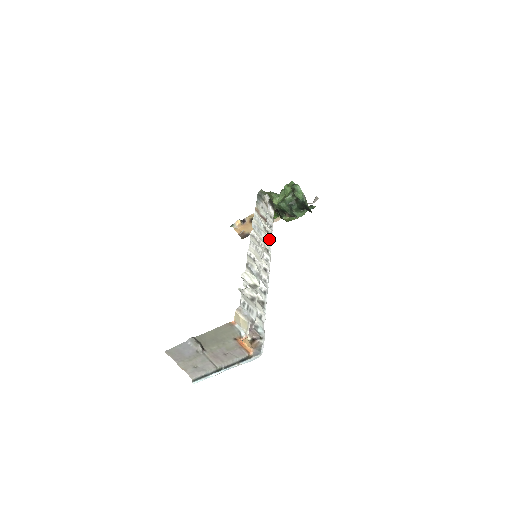
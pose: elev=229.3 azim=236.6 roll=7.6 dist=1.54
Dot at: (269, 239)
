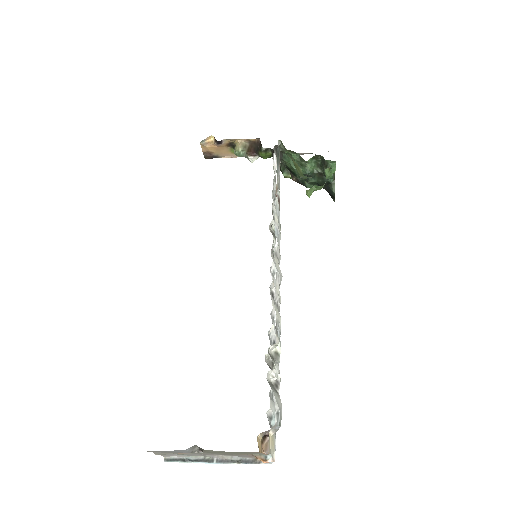
Dot at: (274, 228)
